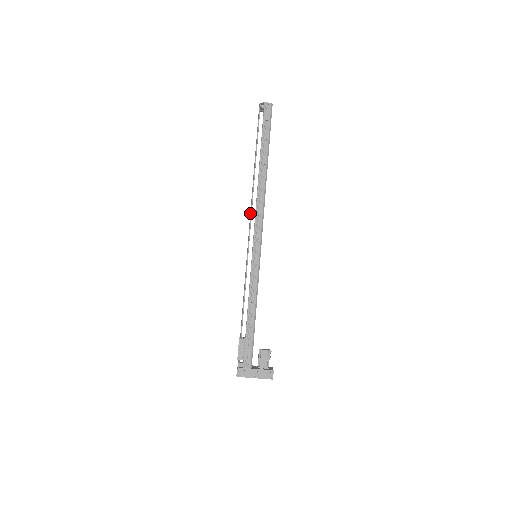
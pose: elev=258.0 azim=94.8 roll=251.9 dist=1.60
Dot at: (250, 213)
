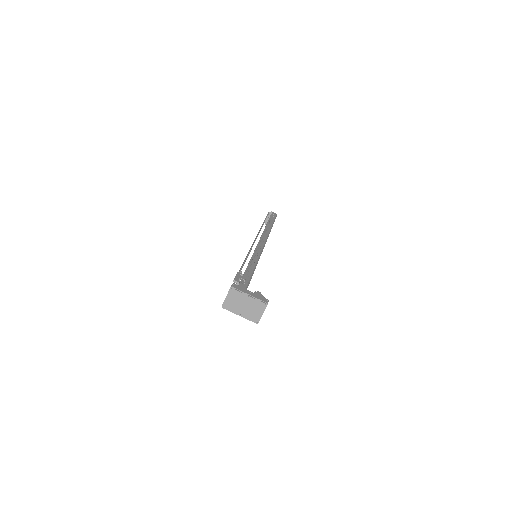
Dot at: (256, 236)
